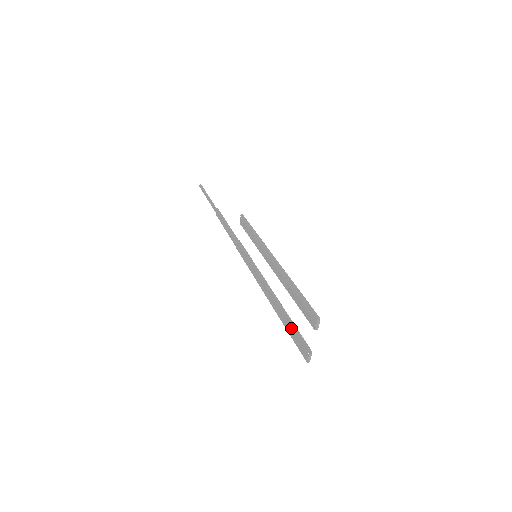
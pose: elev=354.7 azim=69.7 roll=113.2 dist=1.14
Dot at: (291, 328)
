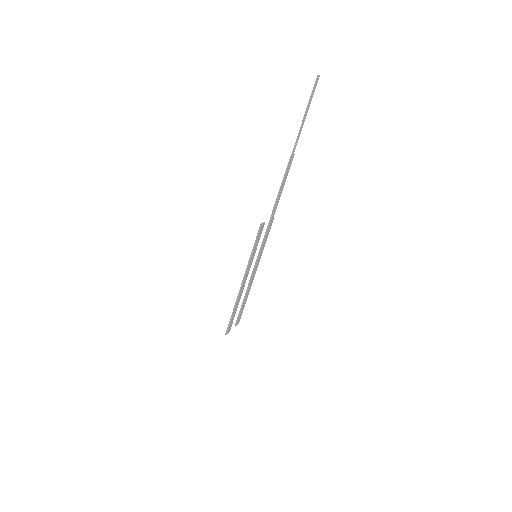
Dot at: (244, 306)
